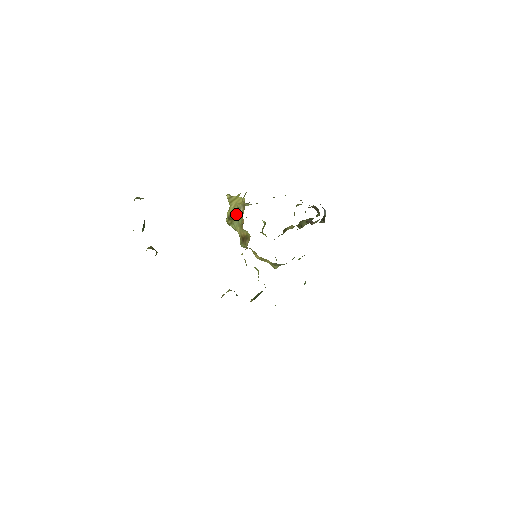
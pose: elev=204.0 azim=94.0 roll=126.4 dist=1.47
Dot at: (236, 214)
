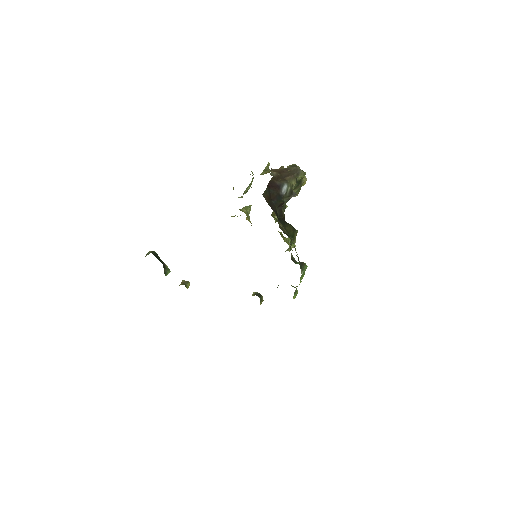
Dot at: occluded
